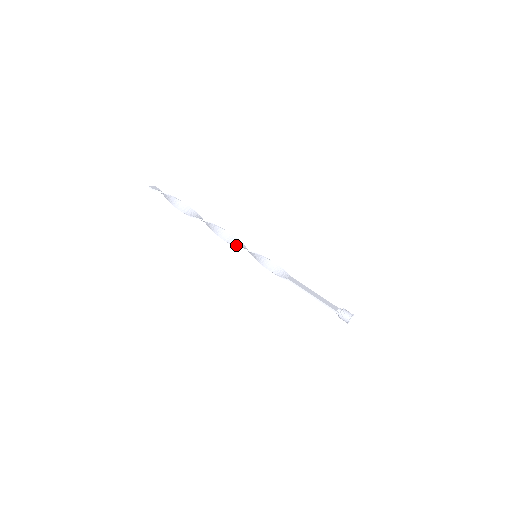
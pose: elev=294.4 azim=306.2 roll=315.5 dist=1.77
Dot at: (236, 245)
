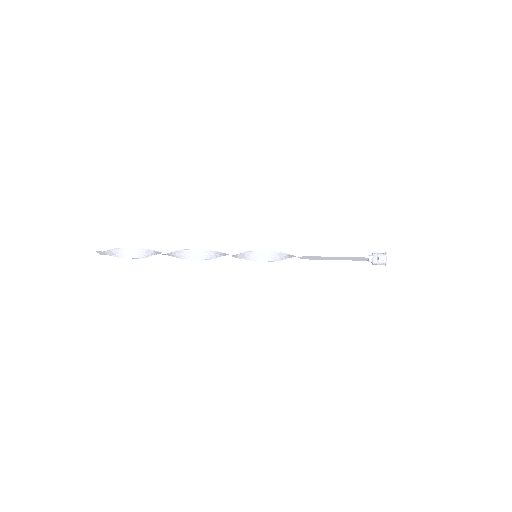
Dot at: occluded
